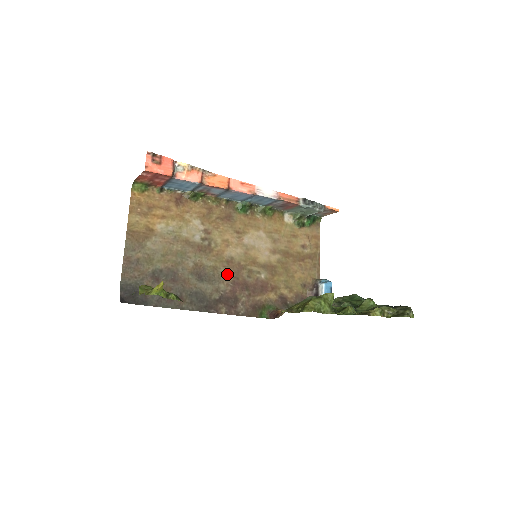
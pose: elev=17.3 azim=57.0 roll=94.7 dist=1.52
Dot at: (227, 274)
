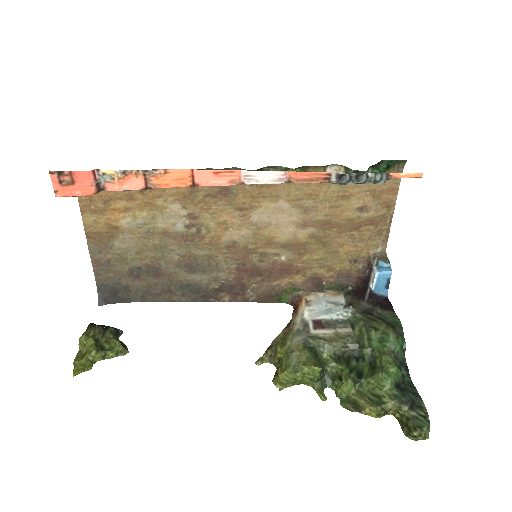
Dot at: (228, 261)
